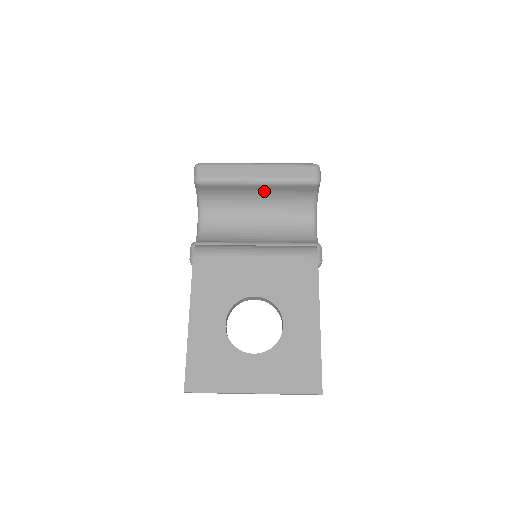
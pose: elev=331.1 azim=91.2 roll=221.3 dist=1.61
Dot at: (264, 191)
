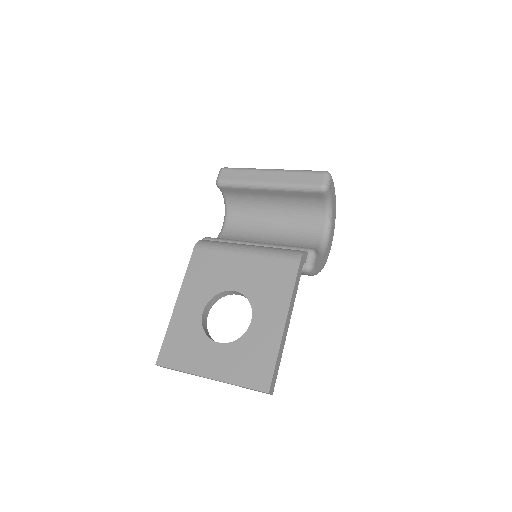
Dot at: (278, 196)
